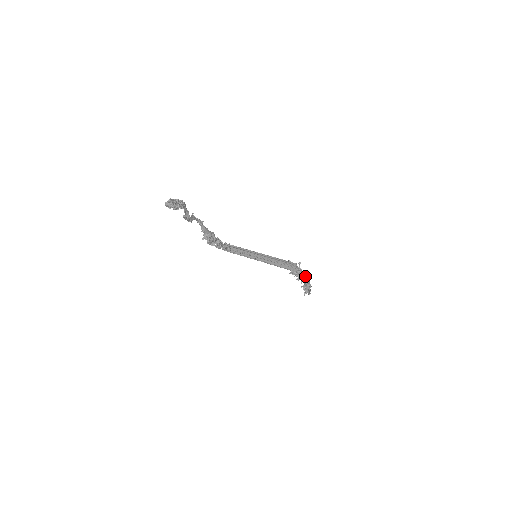
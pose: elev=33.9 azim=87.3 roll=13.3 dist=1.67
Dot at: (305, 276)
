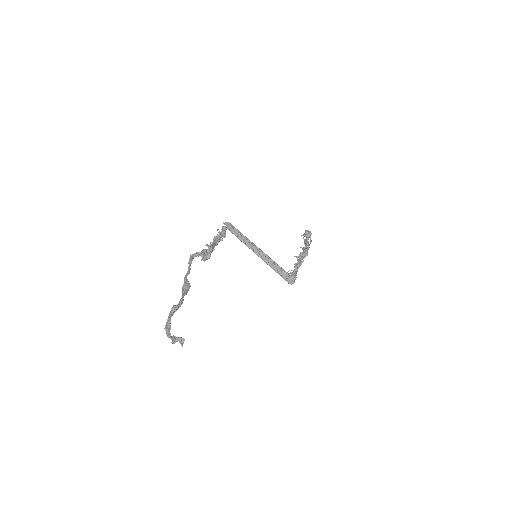
Dot at: (304, 257)
